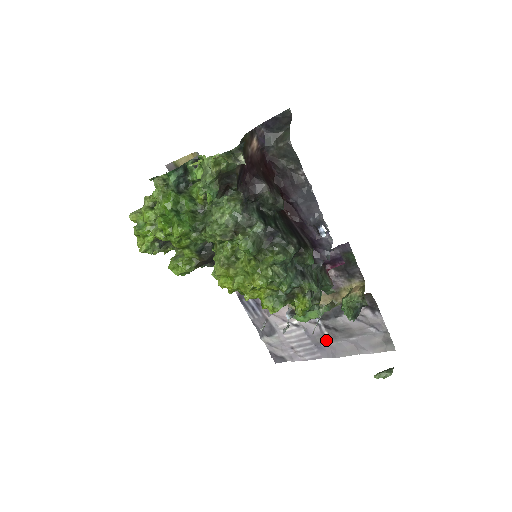
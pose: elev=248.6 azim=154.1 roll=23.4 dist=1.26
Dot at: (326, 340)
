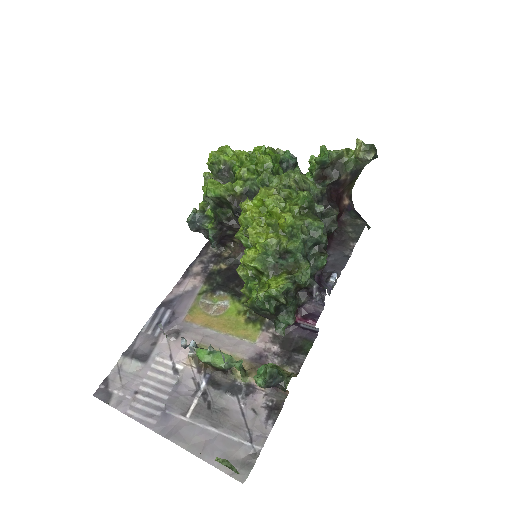
Dot at: (185, 410)
